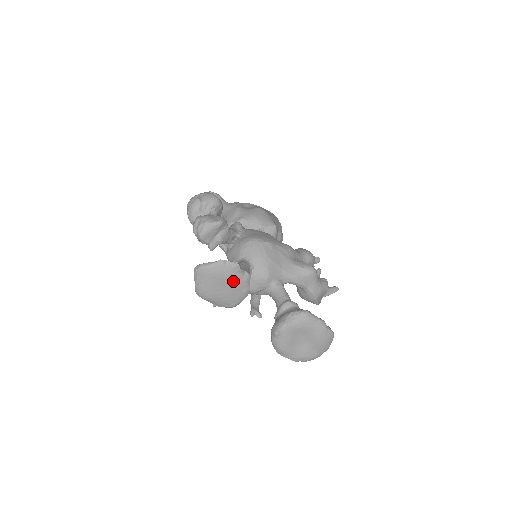
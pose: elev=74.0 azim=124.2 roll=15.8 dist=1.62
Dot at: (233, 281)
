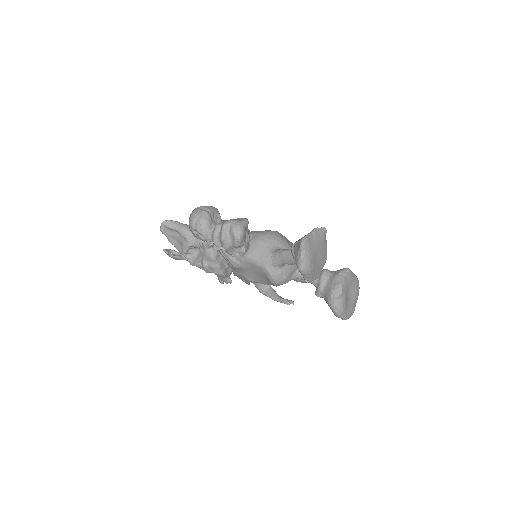
Dot at: (323, 247)
